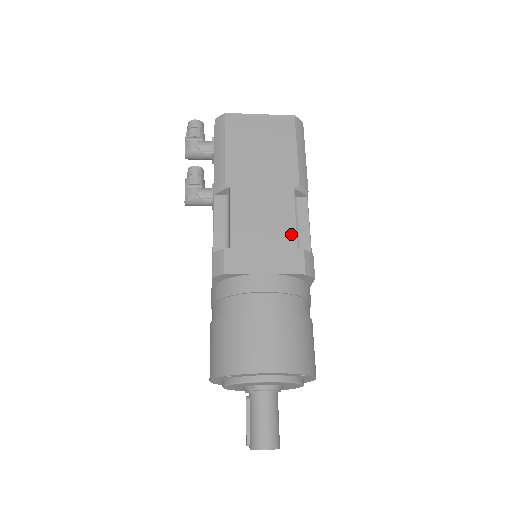
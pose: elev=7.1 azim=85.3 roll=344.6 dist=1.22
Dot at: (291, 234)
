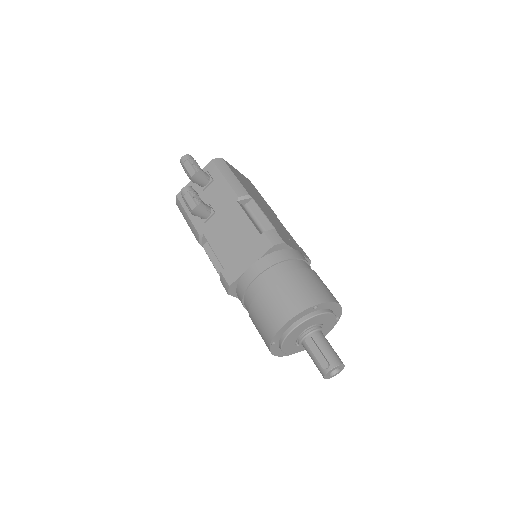
Dot at: (292, 238)
